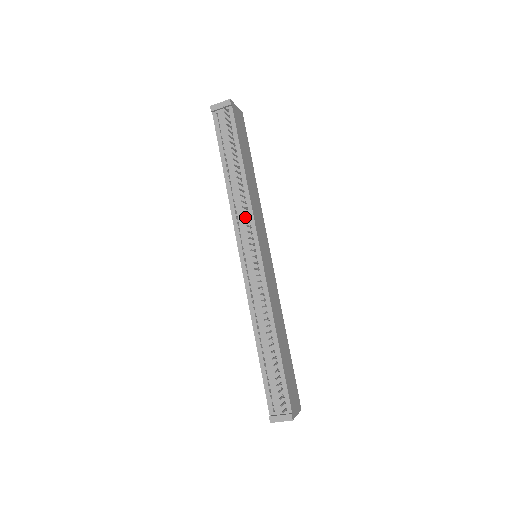
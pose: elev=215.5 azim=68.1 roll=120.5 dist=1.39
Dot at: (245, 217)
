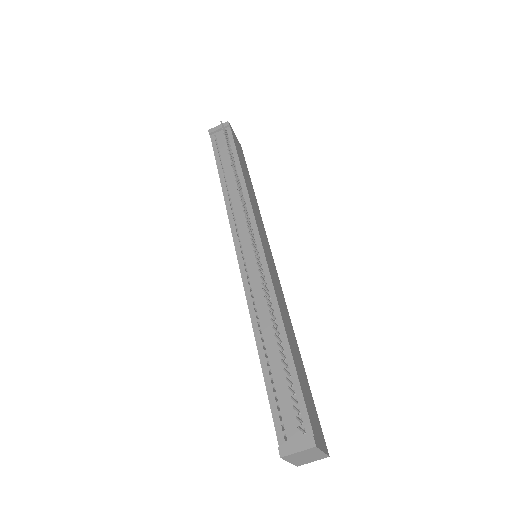
Dot at: (242, 211)
